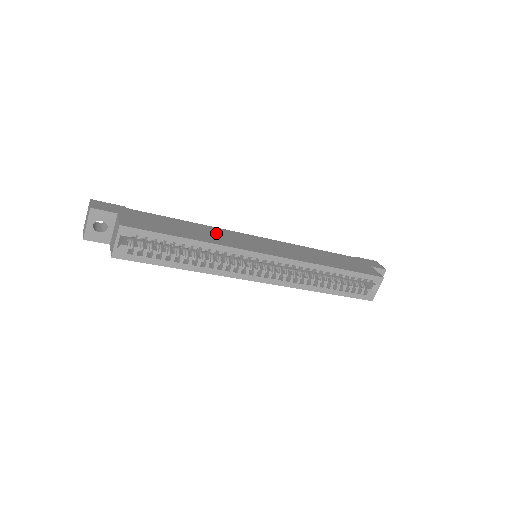
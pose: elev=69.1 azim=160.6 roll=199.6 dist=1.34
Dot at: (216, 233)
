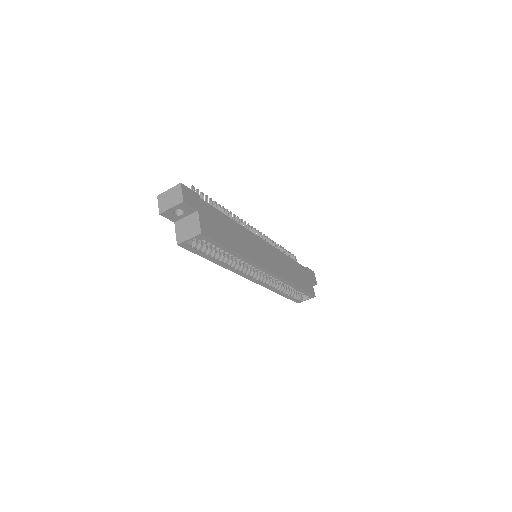
Dot at: (246, 239)
